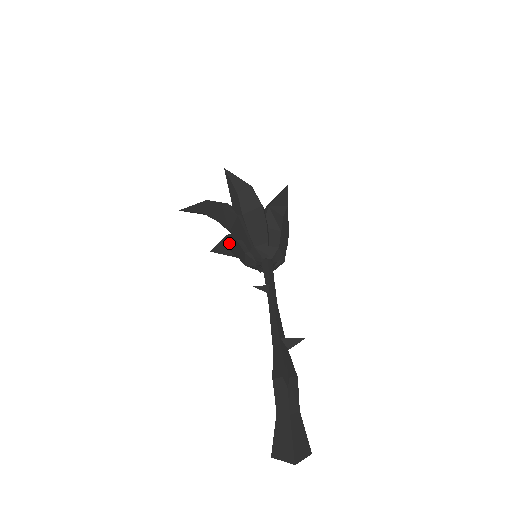
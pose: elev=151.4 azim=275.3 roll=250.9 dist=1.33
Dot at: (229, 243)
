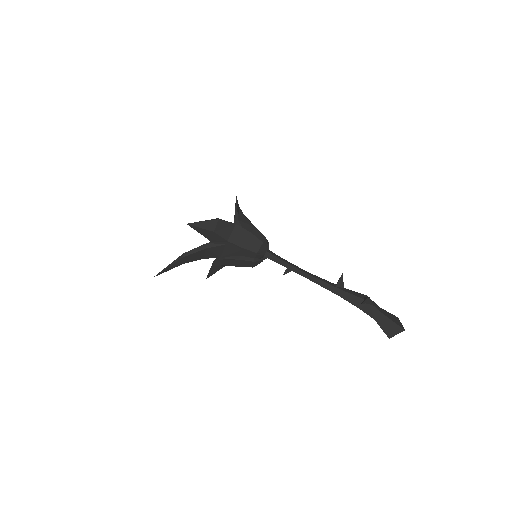
Dot at: (223, 264)
